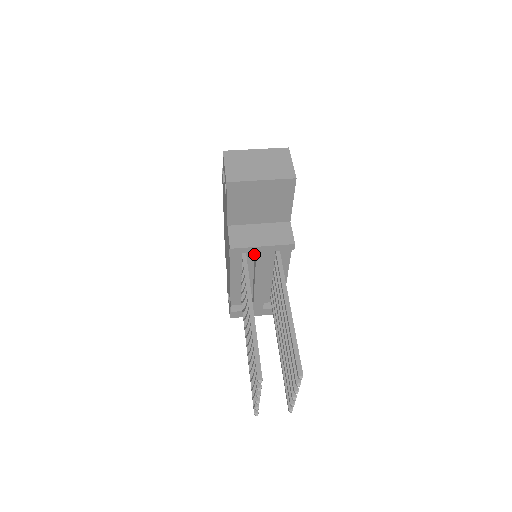
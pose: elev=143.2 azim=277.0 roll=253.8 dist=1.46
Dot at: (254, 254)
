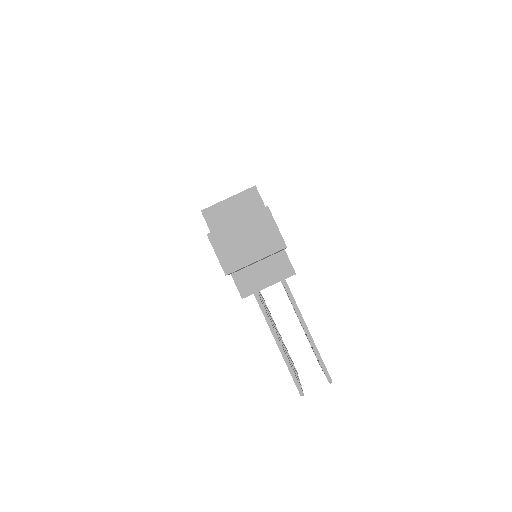
Dot at: occluded
